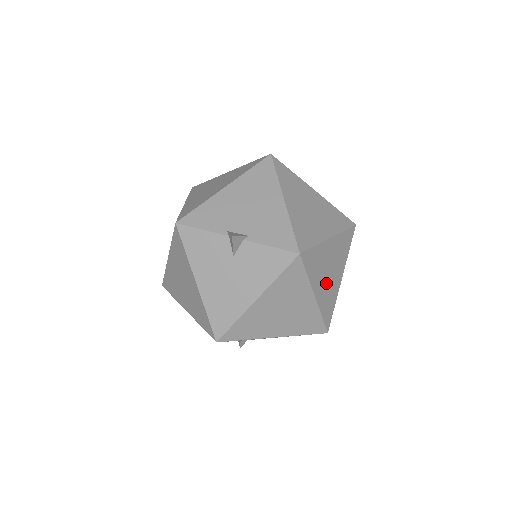
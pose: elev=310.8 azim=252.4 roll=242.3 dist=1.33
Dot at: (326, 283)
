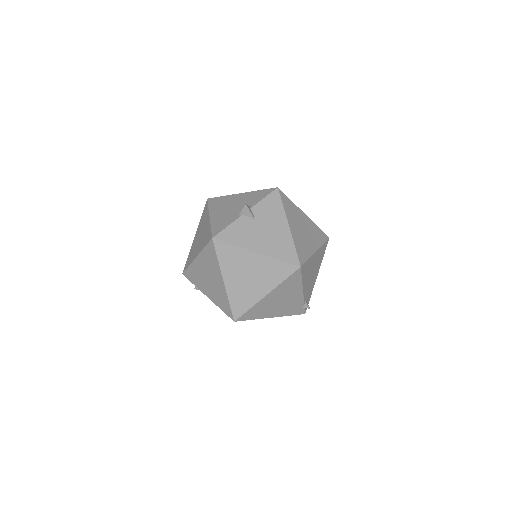
Dot at: occluded
